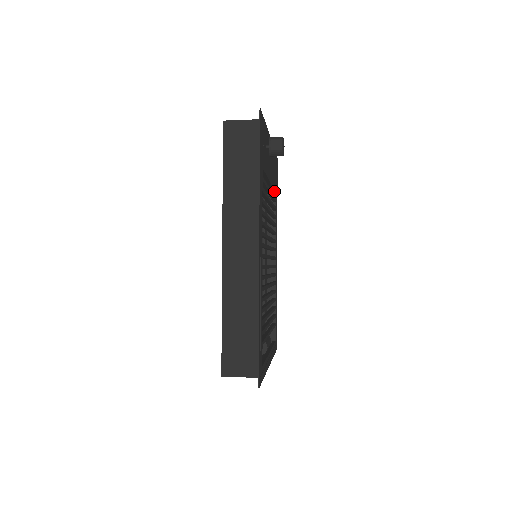
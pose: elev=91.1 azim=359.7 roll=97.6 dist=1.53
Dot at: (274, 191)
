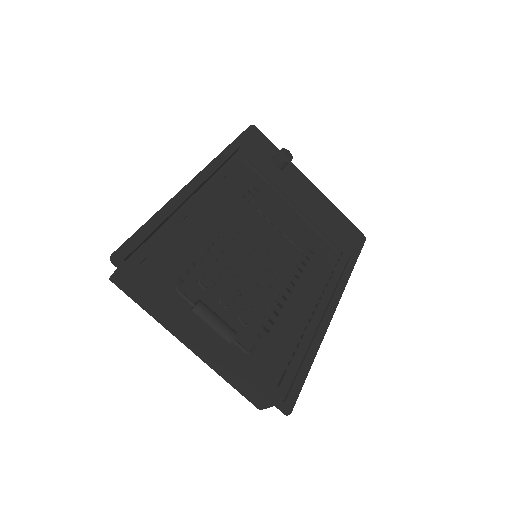
Dot at: (333, 243)
